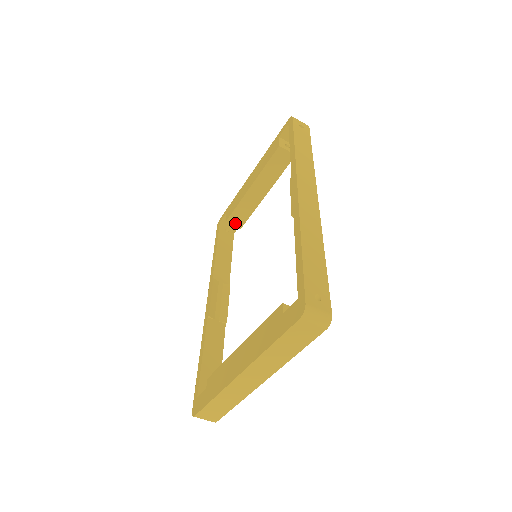
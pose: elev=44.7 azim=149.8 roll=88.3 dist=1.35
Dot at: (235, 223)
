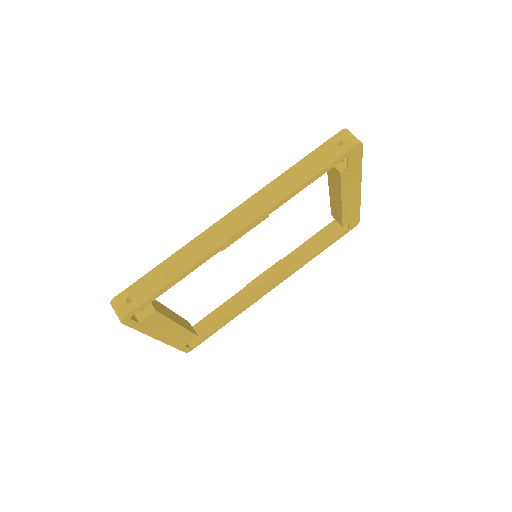
Dot at: (337, 219)
